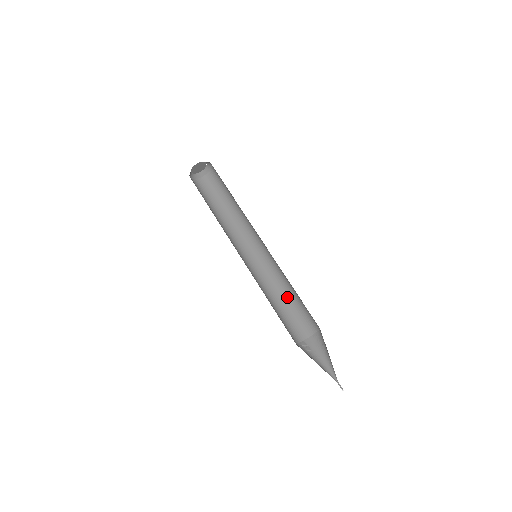
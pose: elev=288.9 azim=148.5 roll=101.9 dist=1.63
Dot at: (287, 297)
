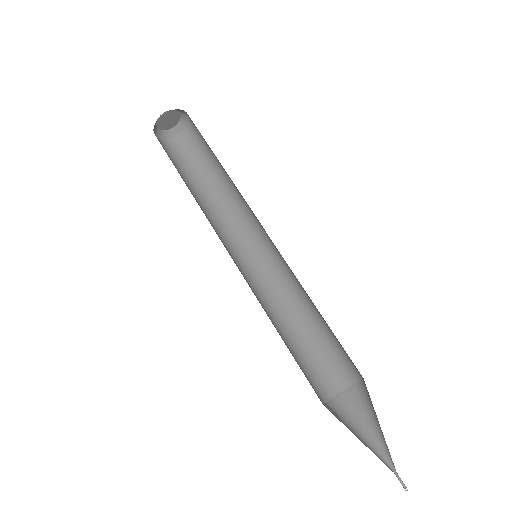
Dot at: (295, 330)
